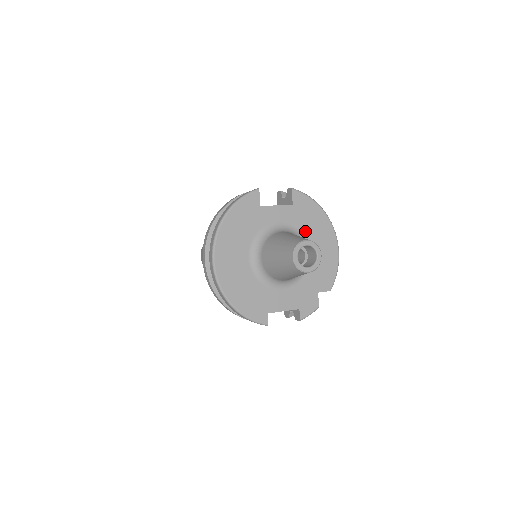
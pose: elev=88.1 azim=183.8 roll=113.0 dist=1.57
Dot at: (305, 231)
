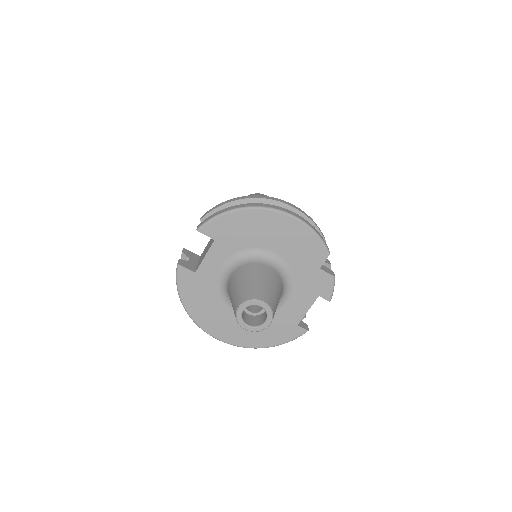
Dot at: (249, 243)
